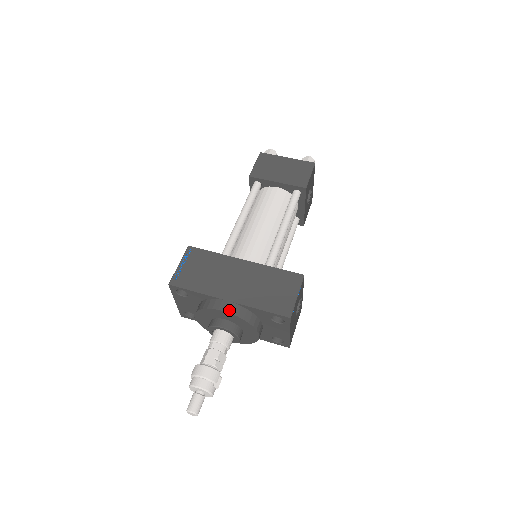
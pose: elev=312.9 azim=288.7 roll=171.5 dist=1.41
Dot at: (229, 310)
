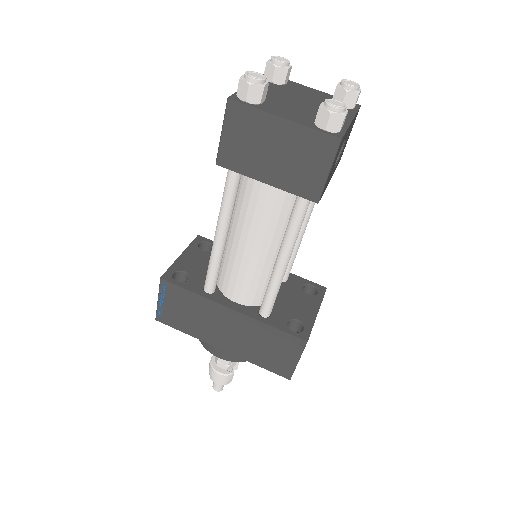
Dot at: (225, 358)
